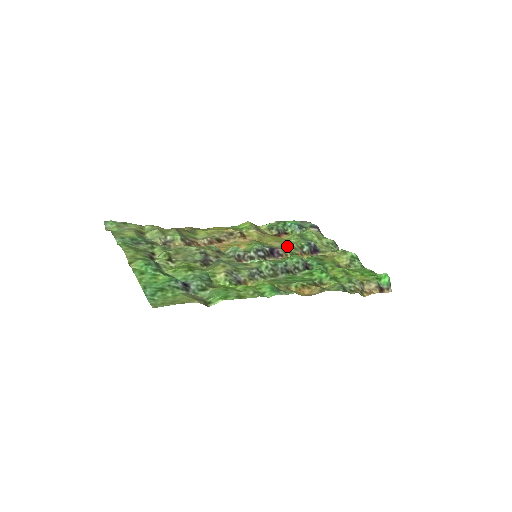
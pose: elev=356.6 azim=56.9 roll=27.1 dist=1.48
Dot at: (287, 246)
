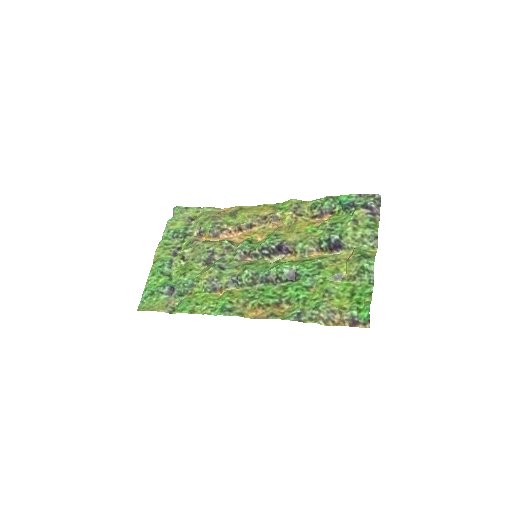
Dot at: (301, 242)
